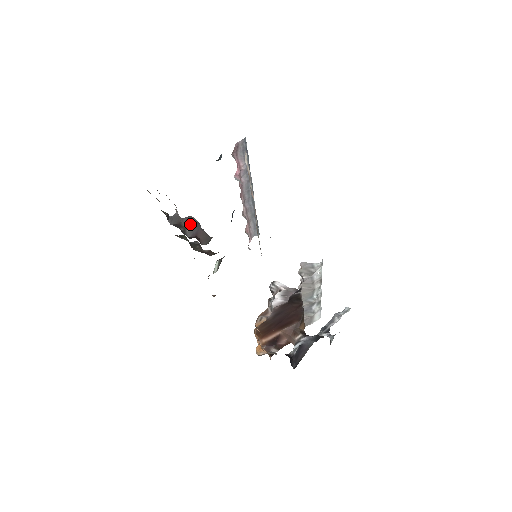
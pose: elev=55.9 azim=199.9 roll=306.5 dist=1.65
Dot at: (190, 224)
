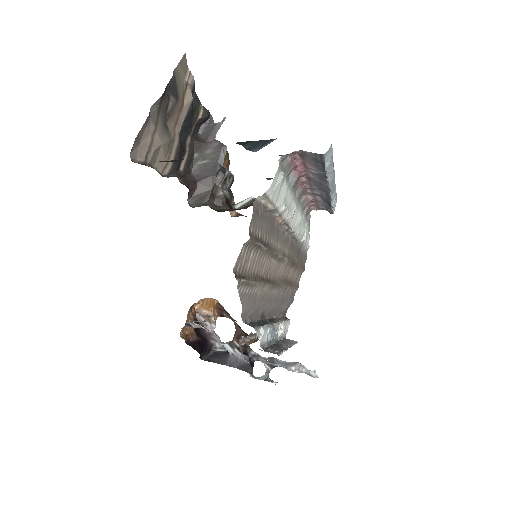
Dot at: (212, 157)
